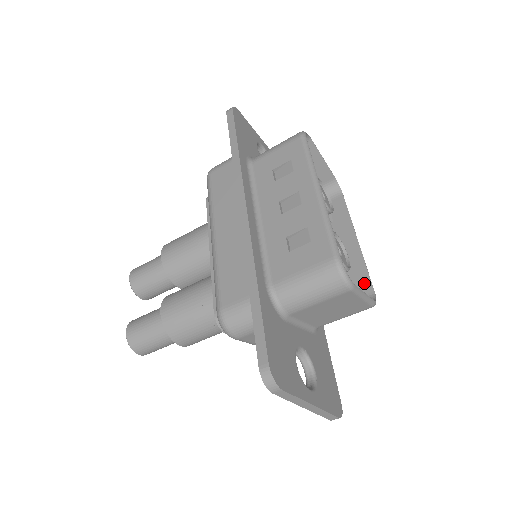
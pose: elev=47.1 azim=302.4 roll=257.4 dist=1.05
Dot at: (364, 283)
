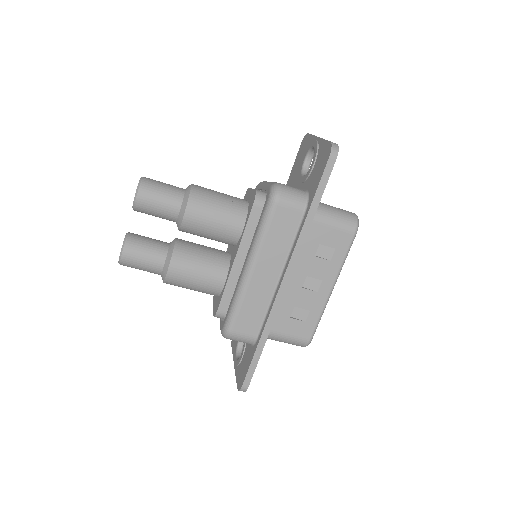
Dot at: occluded
